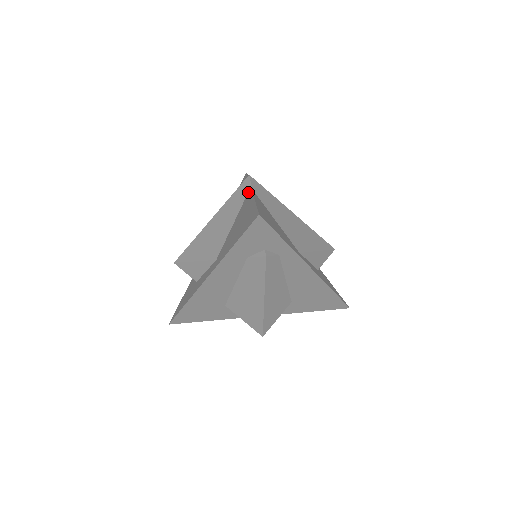
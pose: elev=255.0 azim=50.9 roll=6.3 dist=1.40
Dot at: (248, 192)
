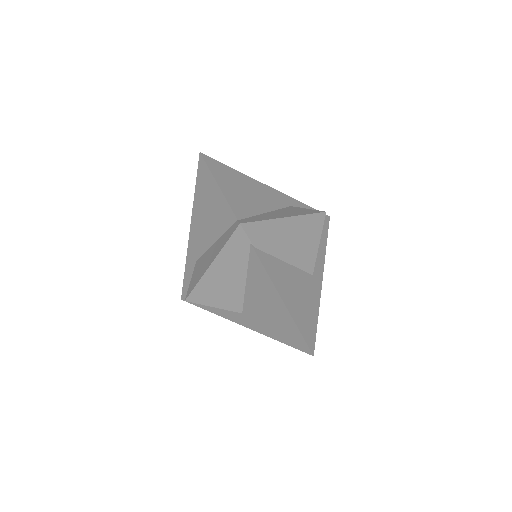
Dot at: (250, 251)
